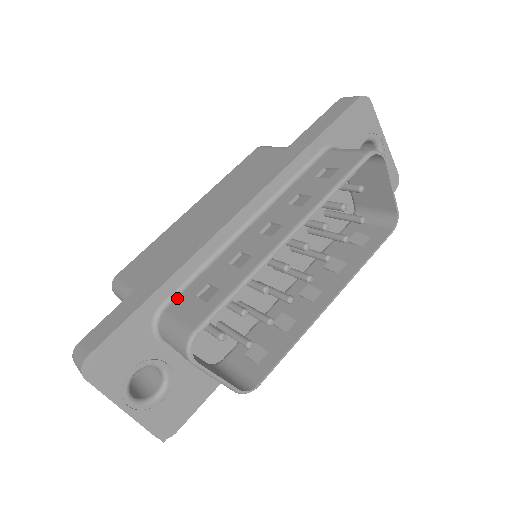
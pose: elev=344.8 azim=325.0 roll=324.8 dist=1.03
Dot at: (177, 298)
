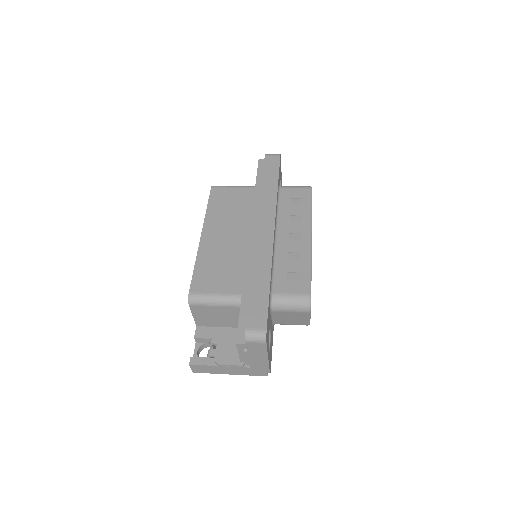
Dot at: (275, 285)
